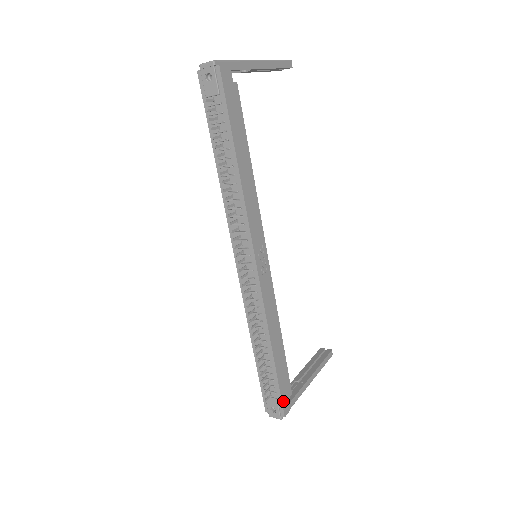
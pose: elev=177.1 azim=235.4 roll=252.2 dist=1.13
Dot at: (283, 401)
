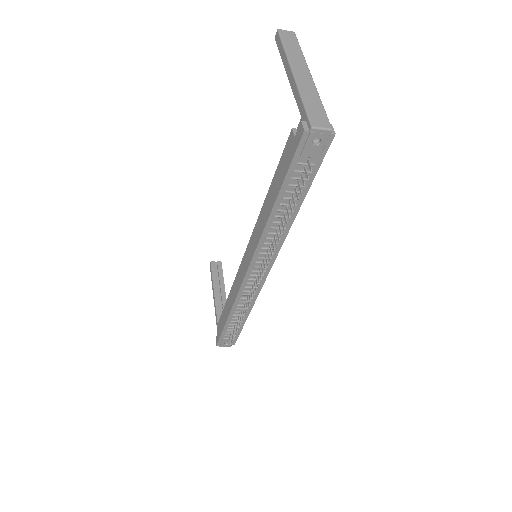
Dot at: (237, 337)
